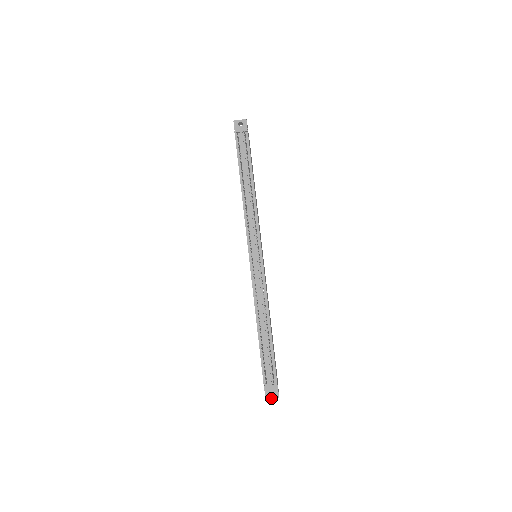
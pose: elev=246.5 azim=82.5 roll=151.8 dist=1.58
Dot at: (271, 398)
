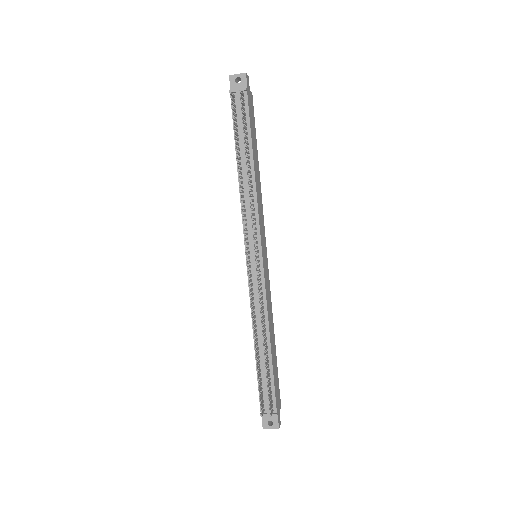
Dot at: (269, 428)
